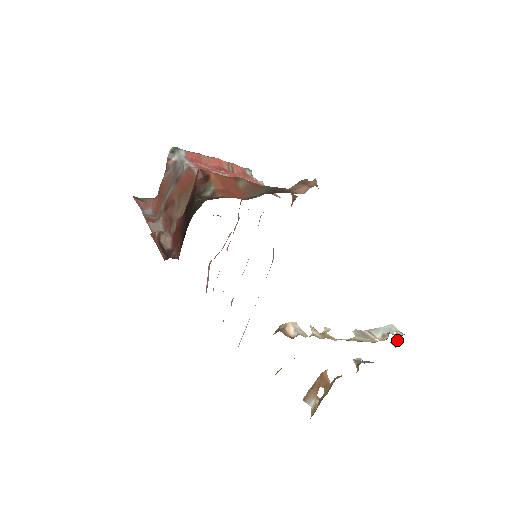
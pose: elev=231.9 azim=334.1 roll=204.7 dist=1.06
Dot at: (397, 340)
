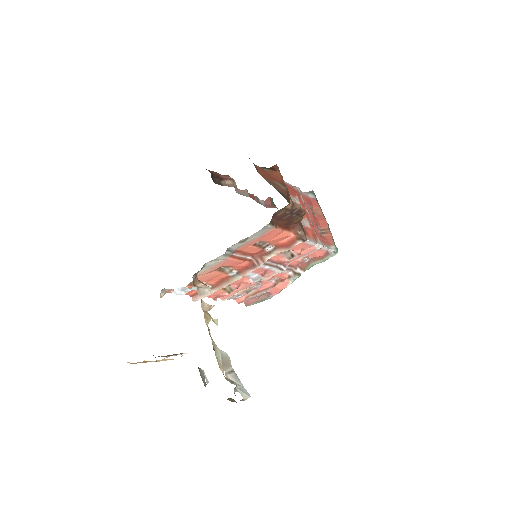
Dot at: (234, 401)
